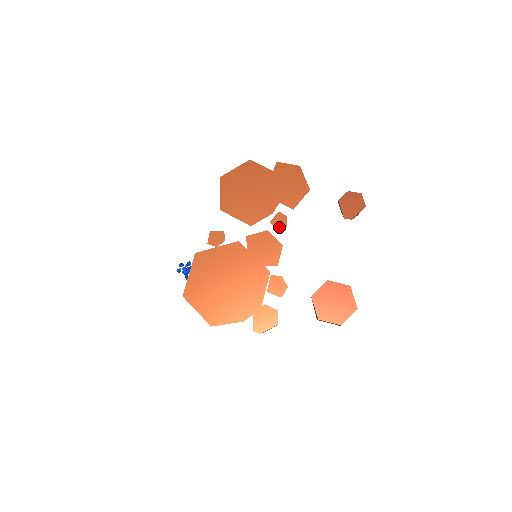
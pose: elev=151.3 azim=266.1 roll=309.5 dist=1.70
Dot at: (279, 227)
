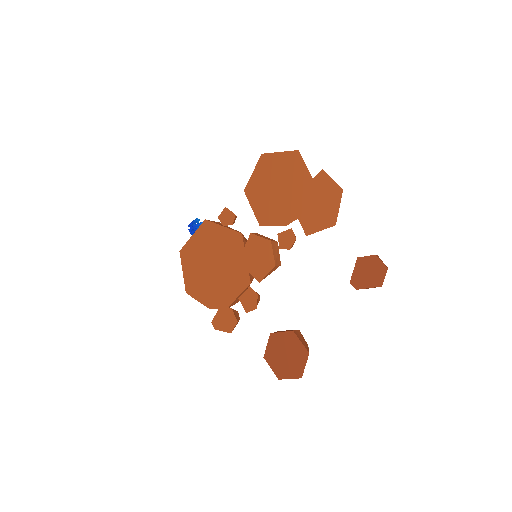
Dot at: (283, 245)
